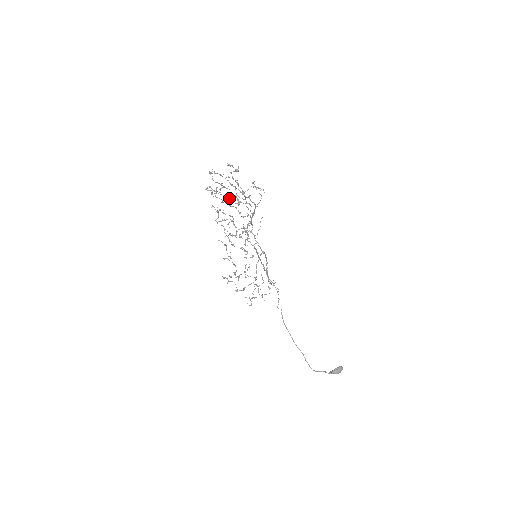
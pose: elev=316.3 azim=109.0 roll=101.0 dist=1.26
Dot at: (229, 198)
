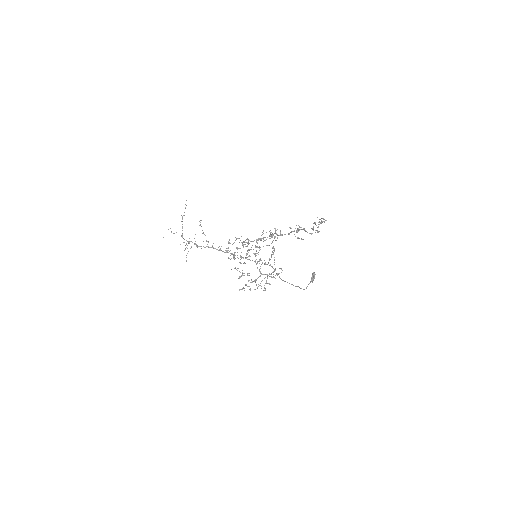
Dot at: occluded
